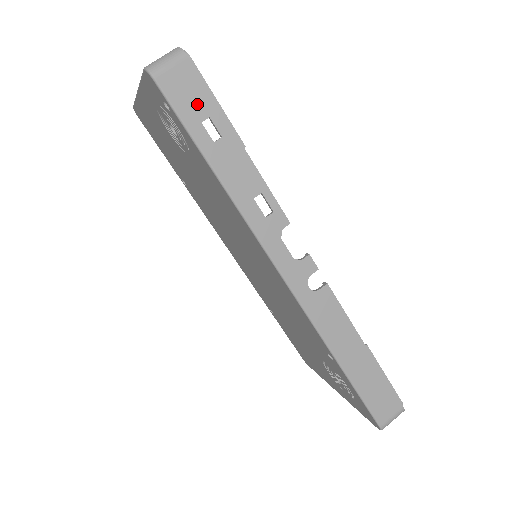
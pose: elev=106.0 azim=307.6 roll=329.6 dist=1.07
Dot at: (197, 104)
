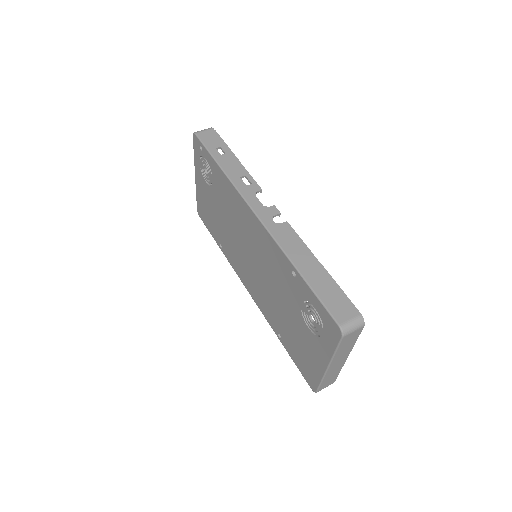
Dot at: (215, 142)
